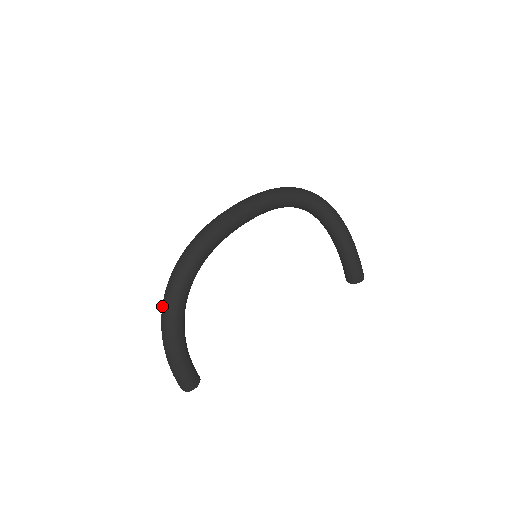
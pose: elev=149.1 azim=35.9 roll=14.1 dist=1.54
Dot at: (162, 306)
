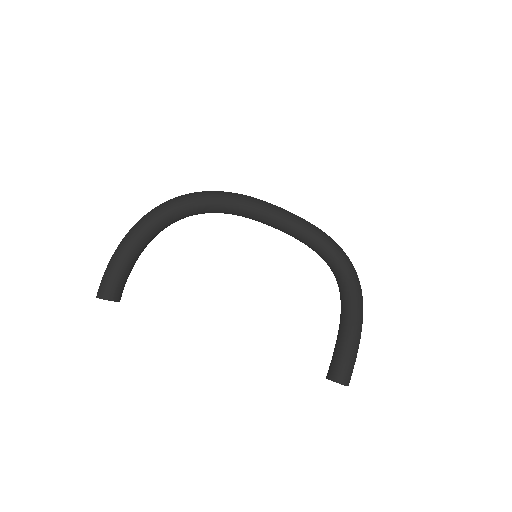
Dot at: occluded
